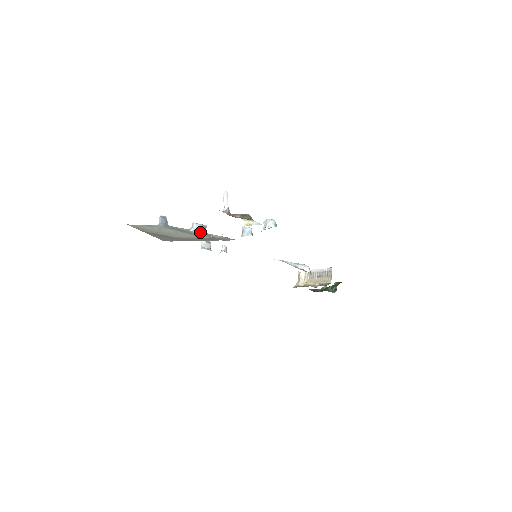
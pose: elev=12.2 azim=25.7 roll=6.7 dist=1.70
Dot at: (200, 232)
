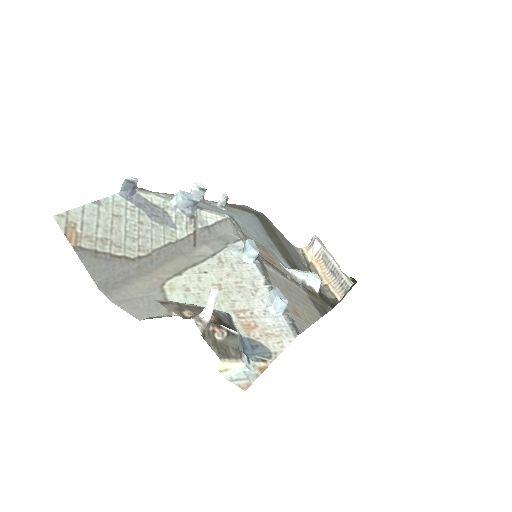
Dot at: (185, 211)
